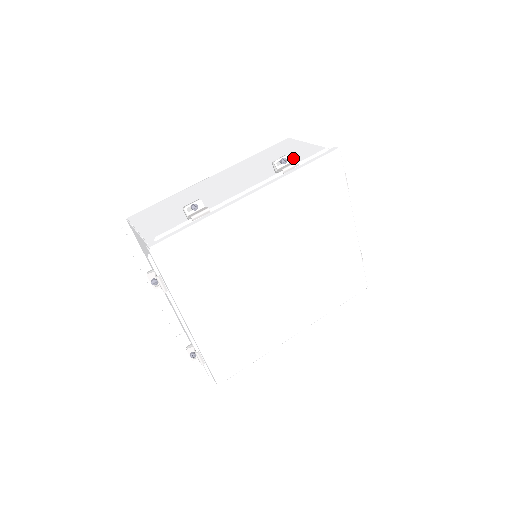
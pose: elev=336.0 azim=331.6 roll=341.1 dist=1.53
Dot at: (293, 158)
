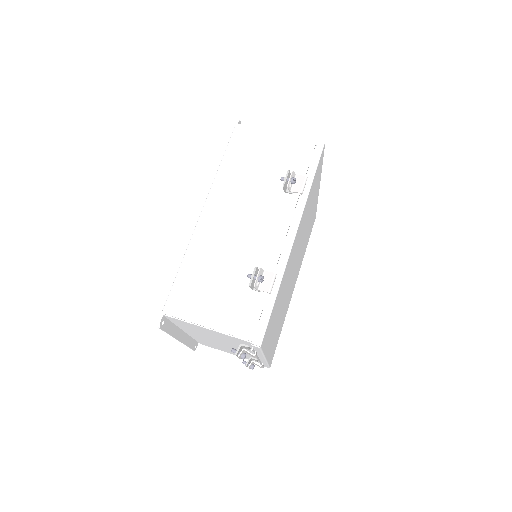
Dot at: (282, 164)
